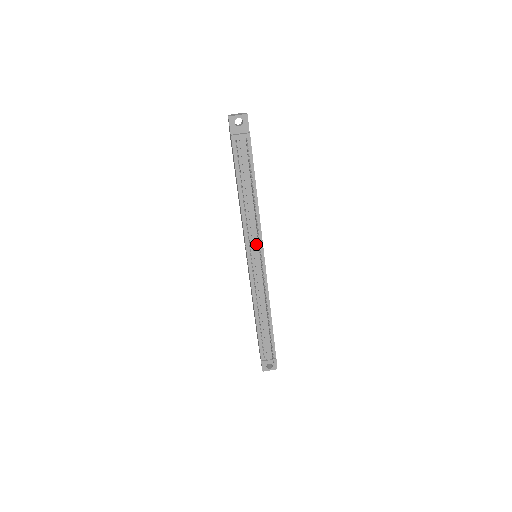
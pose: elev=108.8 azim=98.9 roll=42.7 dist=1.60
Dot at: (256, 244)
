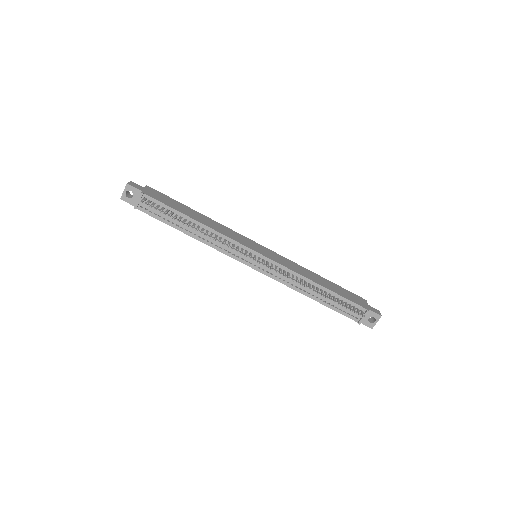
Dot at: occluded
